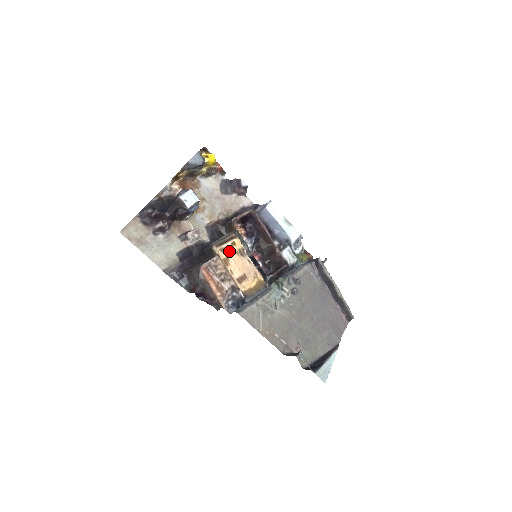
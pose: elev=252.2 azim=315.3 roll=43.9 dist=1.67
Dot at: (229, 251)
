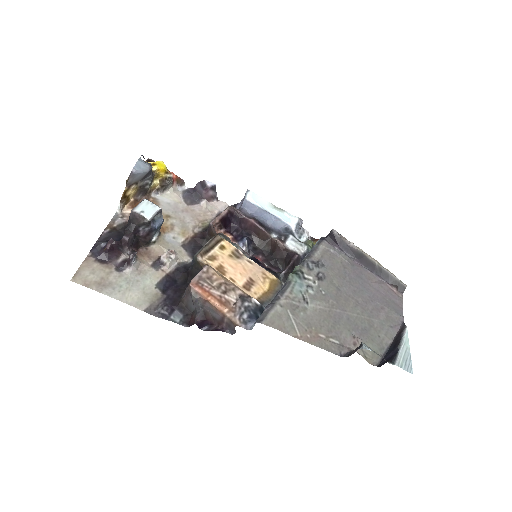
Dot at: (220, 257)
